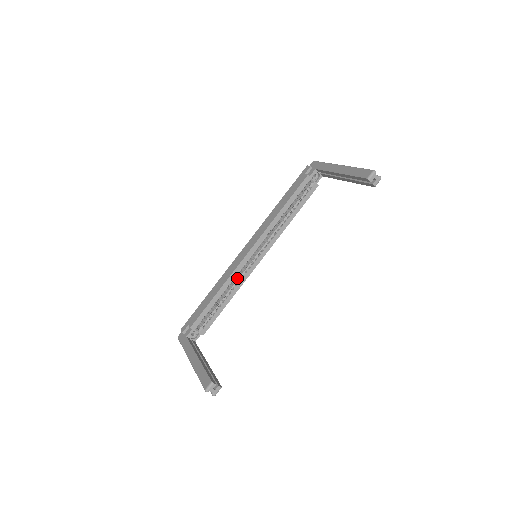
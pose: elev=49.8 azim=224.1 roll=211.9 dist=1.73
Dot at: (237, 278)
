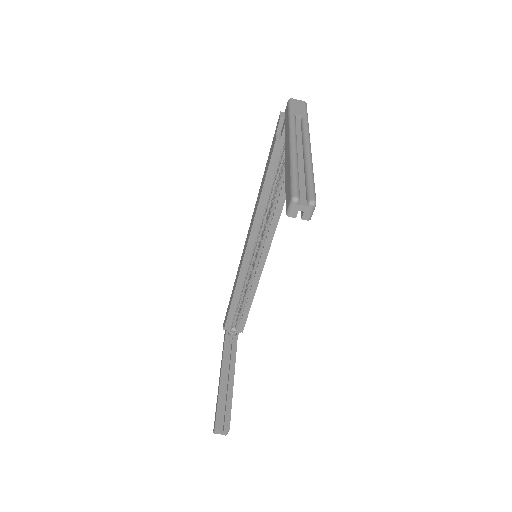
Dot at: occluded
